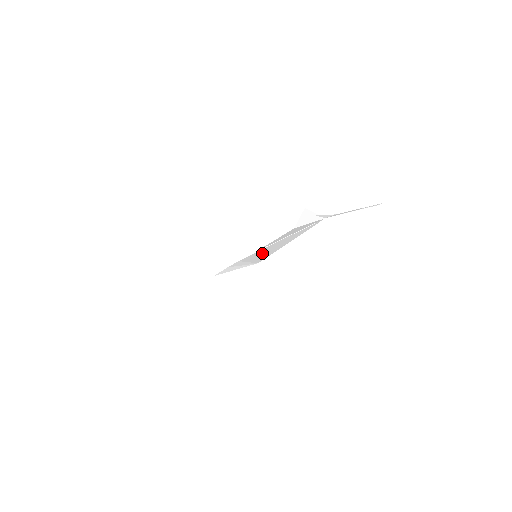
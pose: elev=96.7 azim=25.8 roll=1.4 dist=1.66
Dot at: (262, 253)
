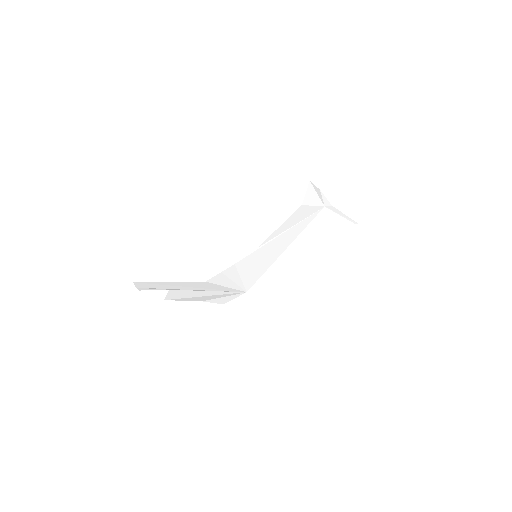
Dot at: (259, 260)
